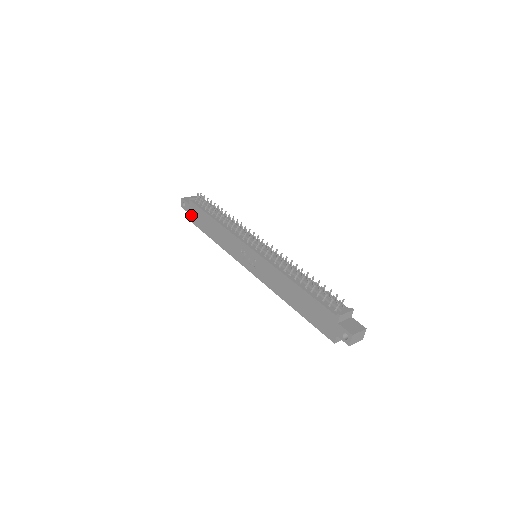
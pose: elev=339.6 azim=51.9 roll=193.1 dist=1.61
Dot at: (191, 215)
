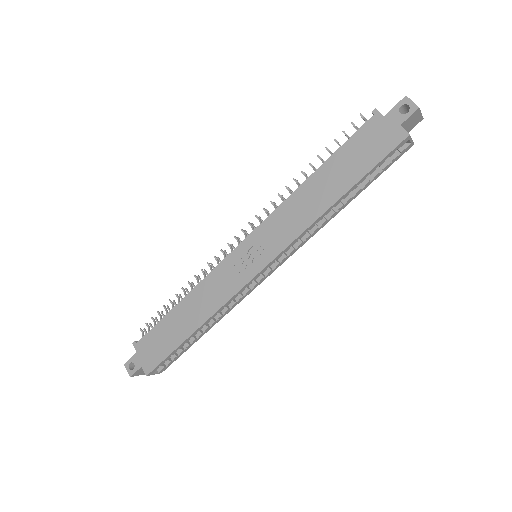
Dot at: (149, 358)
